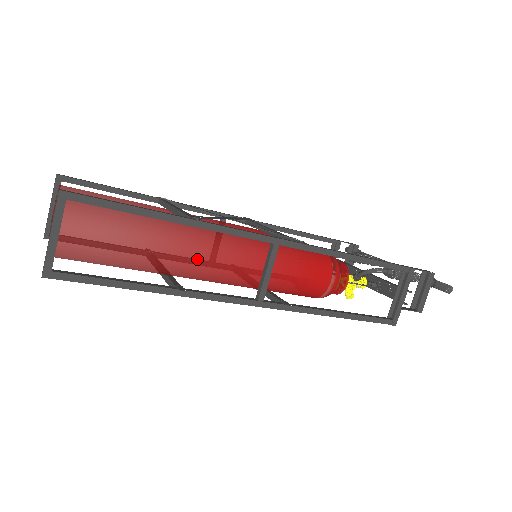
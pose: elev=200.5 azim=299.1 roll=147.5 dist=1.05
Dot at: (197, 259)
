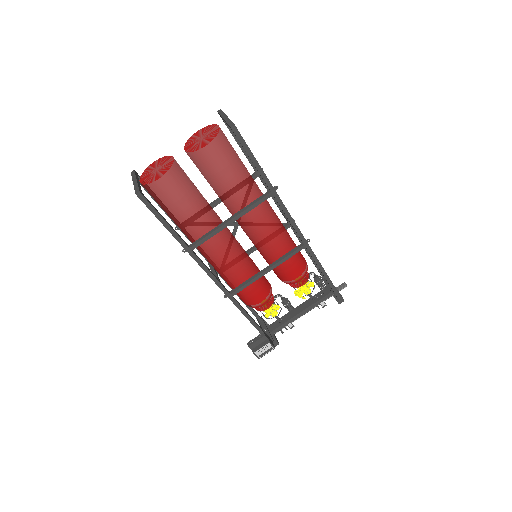
Dot at: occluded
